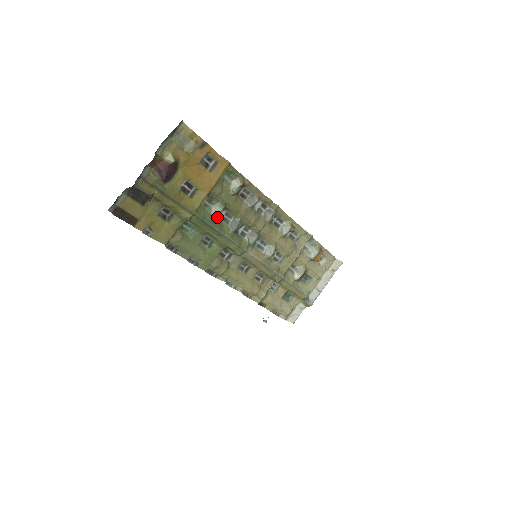
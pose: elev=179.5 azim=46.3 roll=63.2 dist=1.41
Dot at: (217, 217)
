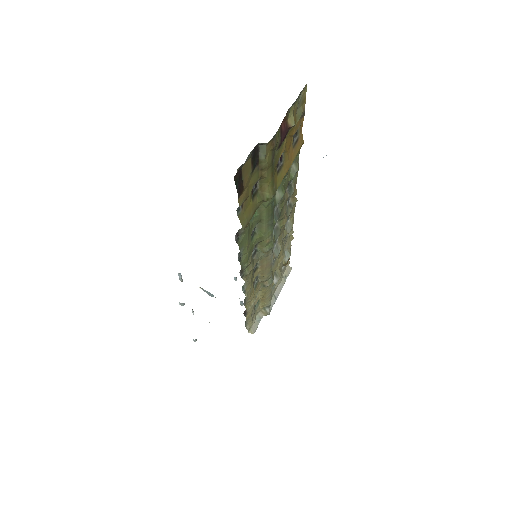
Dot at: (277, 203)
